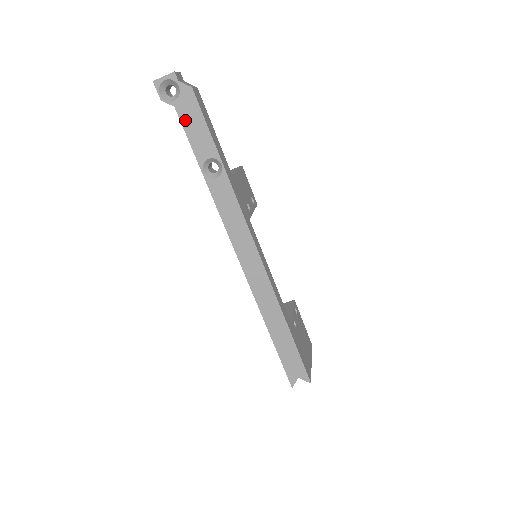
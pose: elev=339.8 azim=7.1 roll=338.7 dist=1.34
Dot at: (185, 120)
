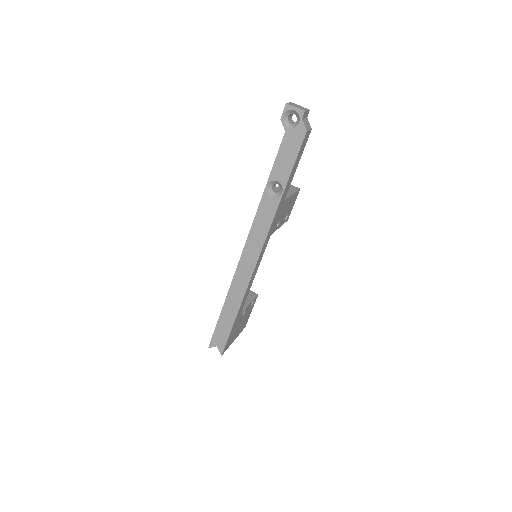
Dot at: (284, 145)
